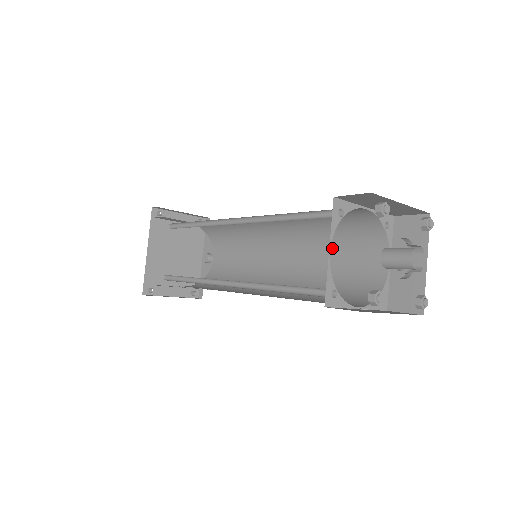
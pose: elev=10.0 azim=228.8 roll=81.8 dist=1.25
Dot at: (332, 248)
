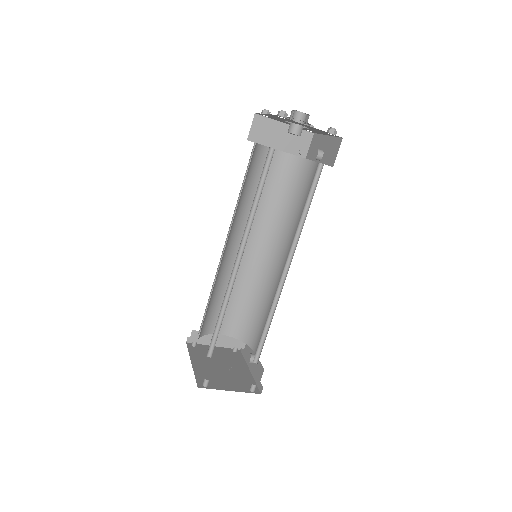
Dot at: (296, 209)
